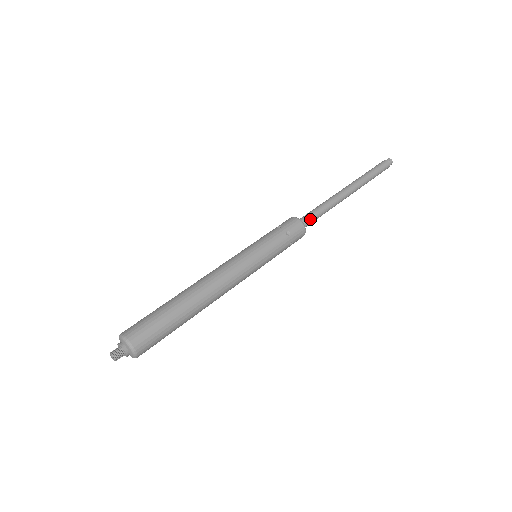
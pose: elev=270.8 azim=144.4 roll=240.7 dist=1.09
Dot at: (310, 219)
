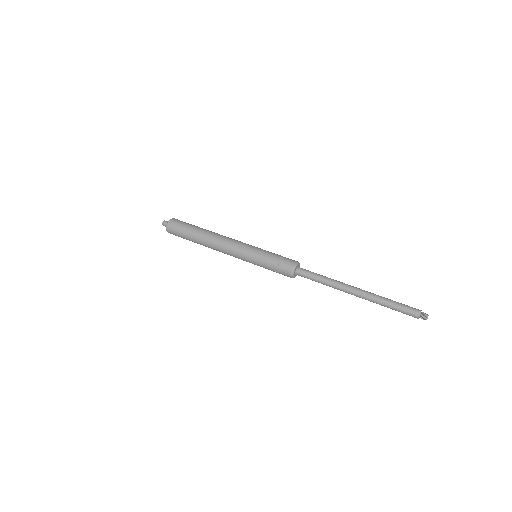
Dot at: occluded
